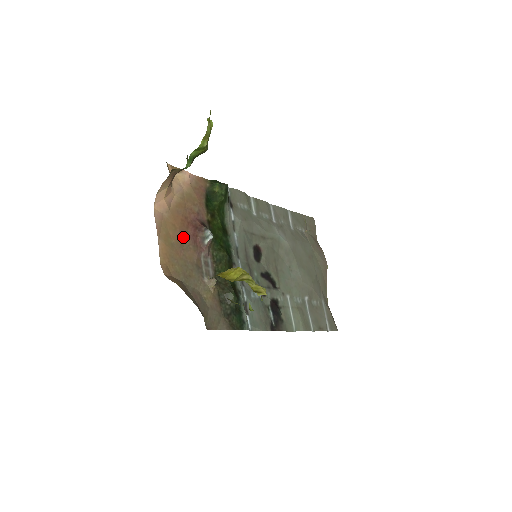
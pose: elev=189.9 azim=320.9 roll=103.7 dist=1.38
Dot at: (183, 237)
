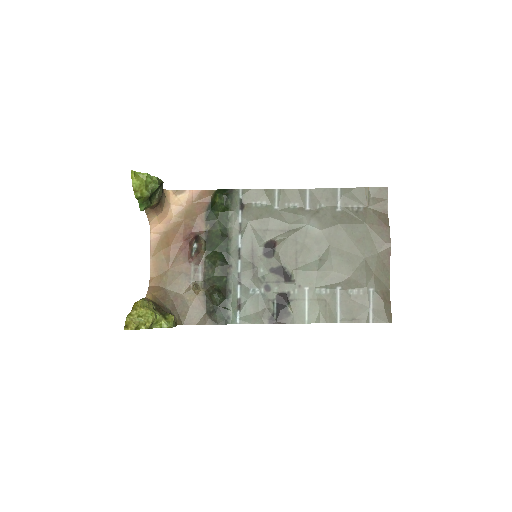
Dot at: (175, 252)
